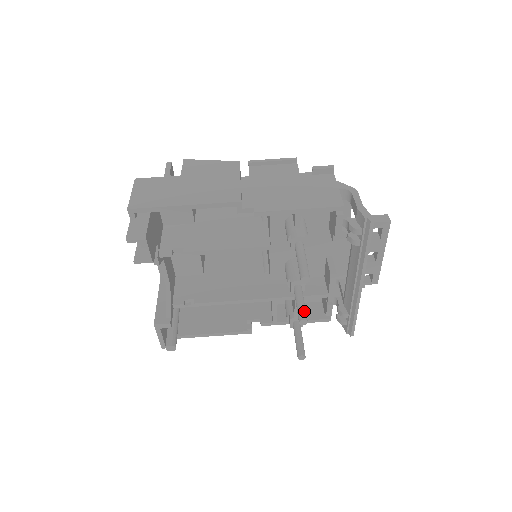
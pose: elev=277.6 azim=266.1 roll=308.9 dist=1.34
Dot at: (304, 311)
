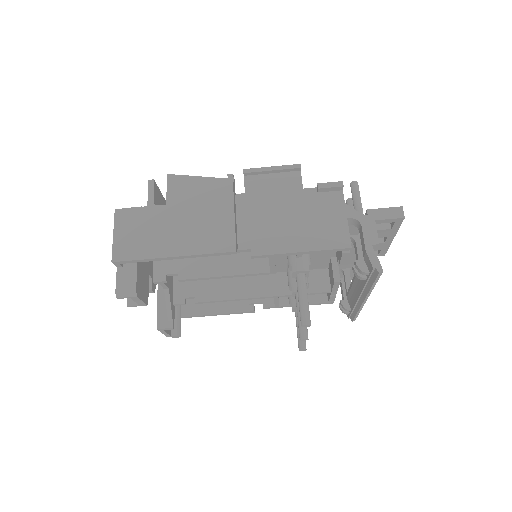
Dot at: (305, 328)
